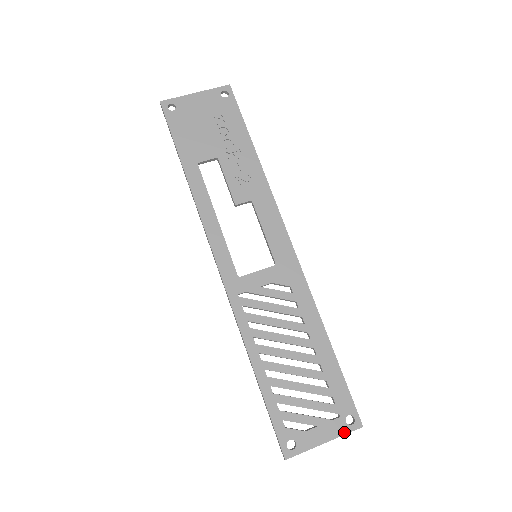
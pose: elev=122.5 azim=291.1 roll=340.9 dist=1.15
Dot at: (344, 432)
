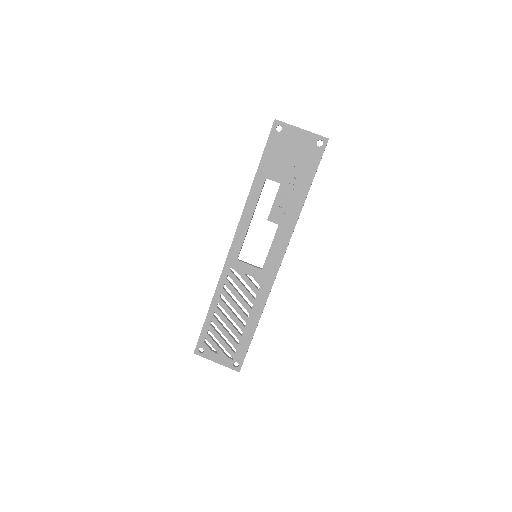
Dot at: (229, 366)
